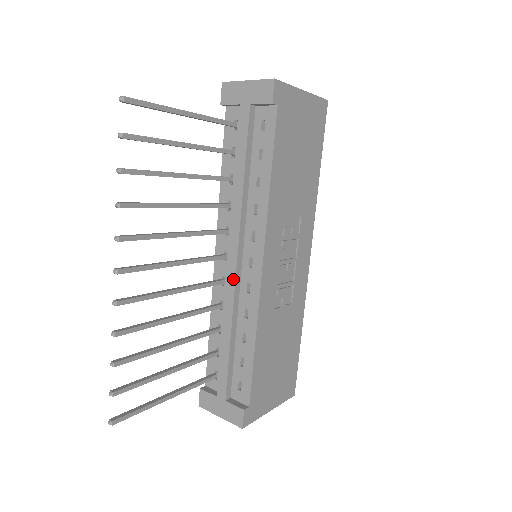
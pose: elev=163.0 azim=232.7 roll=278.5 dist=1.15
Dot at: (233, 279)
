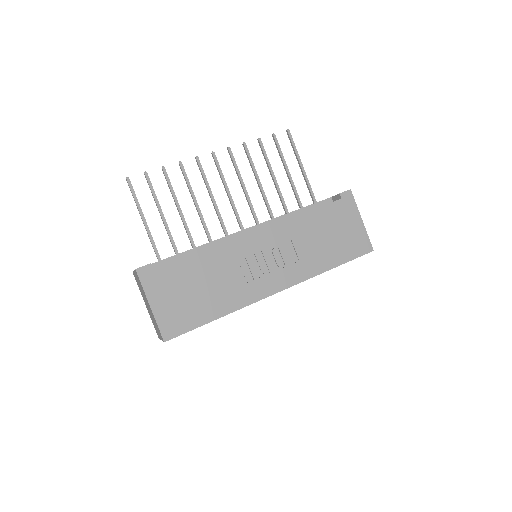
Dot at: (235, 233)
